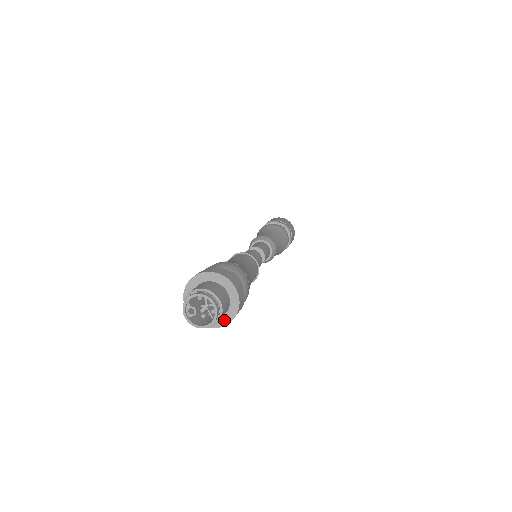
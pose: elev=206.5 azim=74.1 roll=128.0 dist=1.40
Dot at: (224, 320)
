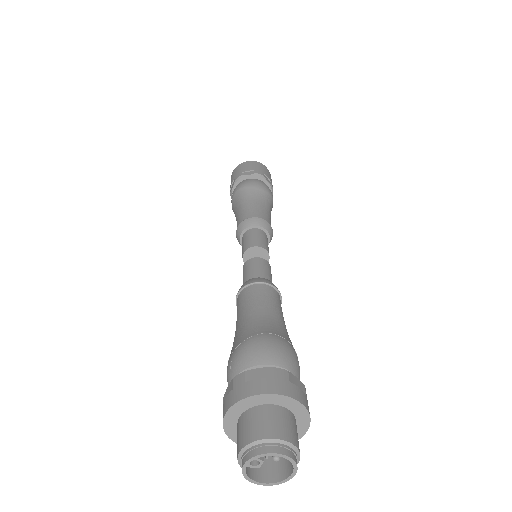
Dot at: occluded
